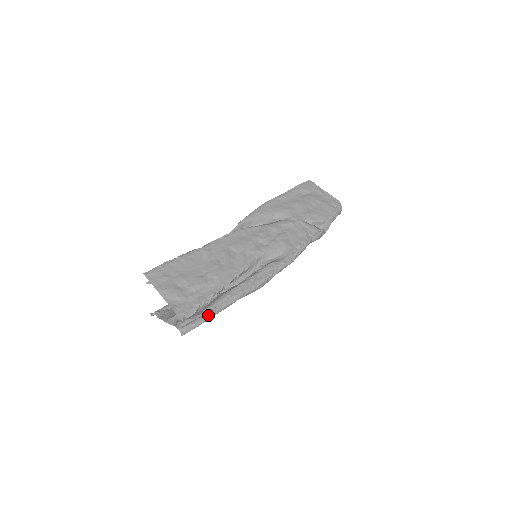
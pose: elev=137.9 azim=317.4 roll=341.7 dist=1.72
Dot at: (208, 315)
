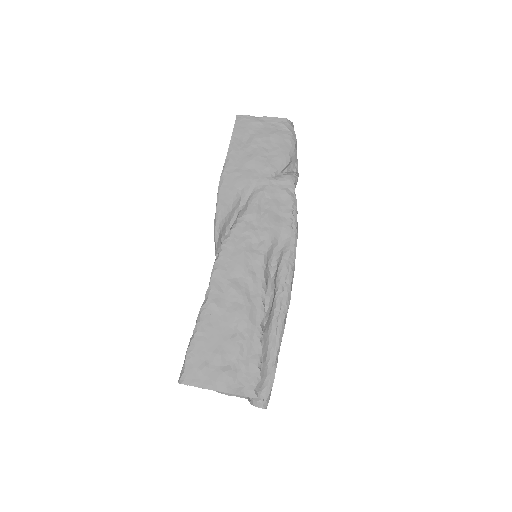
Dot at: (273, 369)
